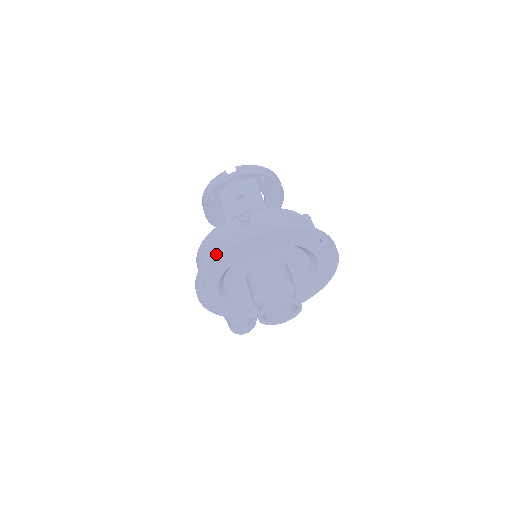
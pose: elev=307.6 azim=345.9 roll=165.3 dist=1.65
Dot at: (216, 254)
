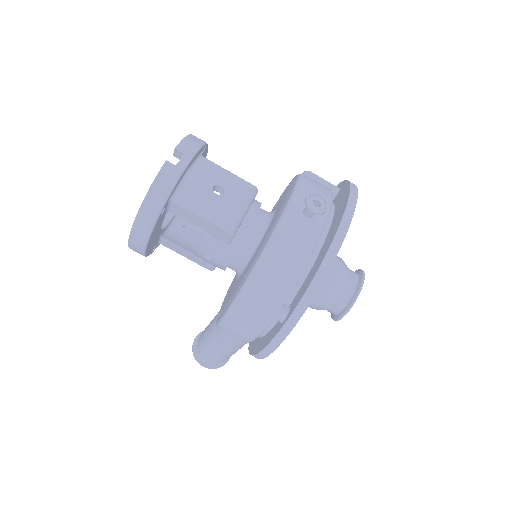
Dot at: (324, 274)
